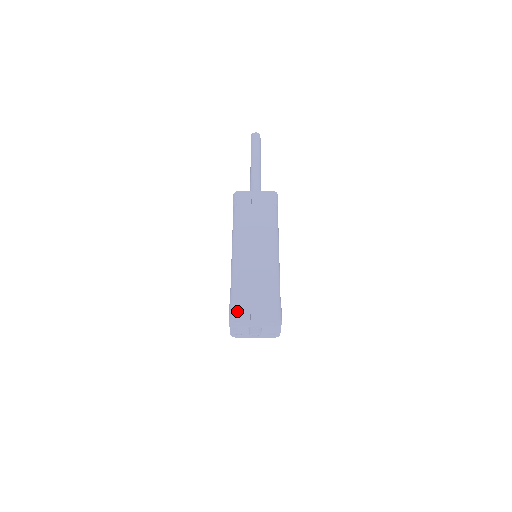
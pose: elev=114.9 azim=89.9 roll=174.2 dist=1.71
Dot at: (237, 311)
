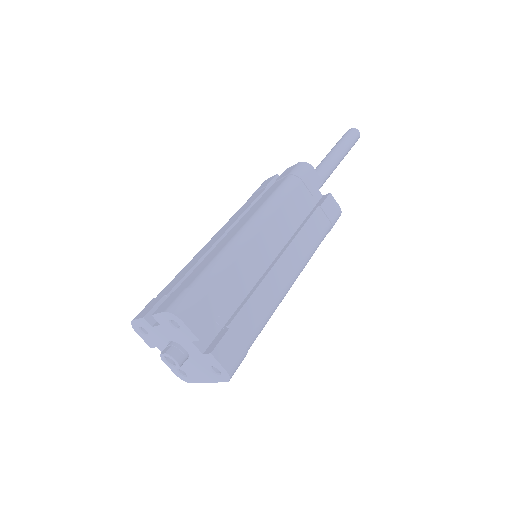
Dot at: (193, 310)
